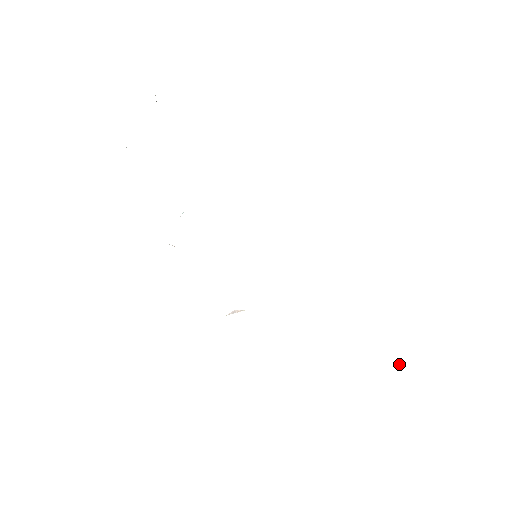
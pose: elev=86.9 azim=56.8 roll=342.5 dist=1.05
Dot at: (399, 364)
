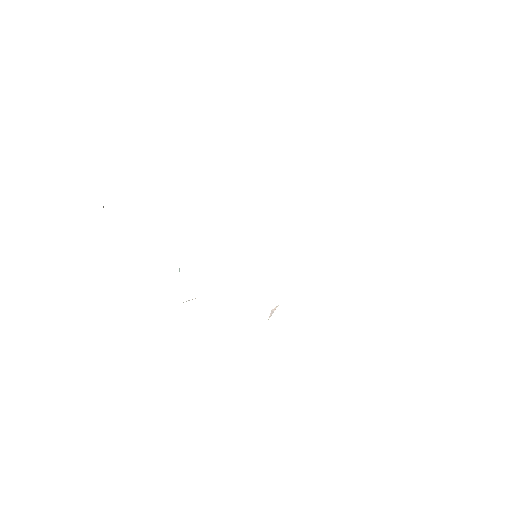
Dot at: occluded
